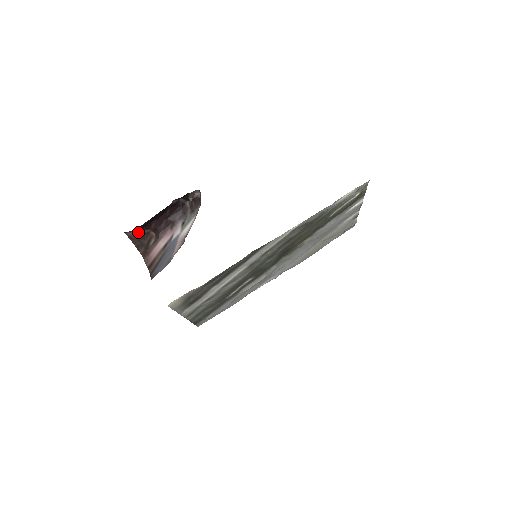
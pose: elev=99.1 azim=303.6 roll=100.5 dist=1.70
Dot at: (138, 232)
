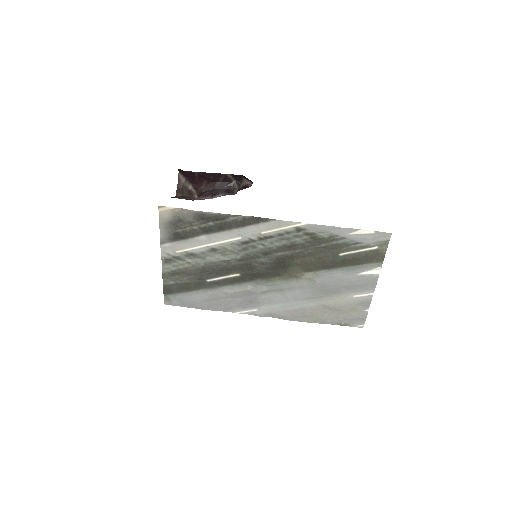
Dot at: (188, 183)
